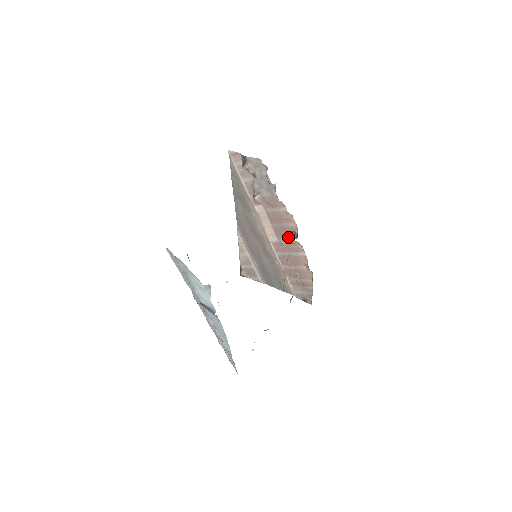
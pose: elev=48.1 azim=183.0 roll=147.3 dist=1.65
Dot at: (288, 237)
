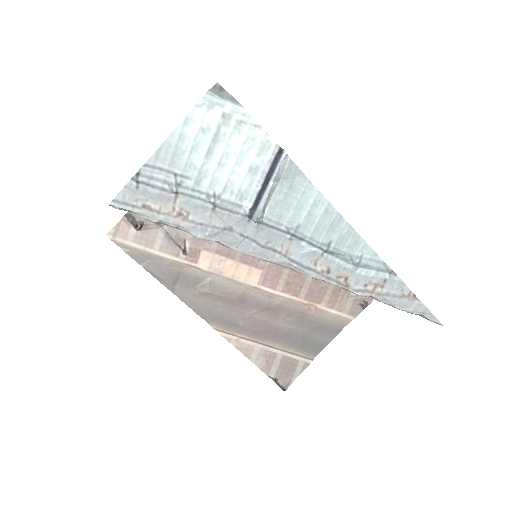
Dot at: occluded
